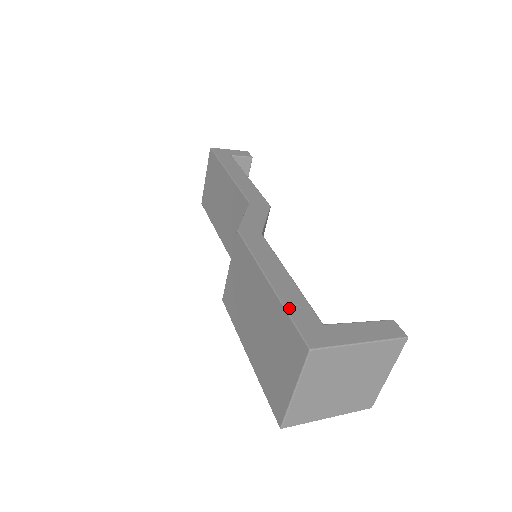
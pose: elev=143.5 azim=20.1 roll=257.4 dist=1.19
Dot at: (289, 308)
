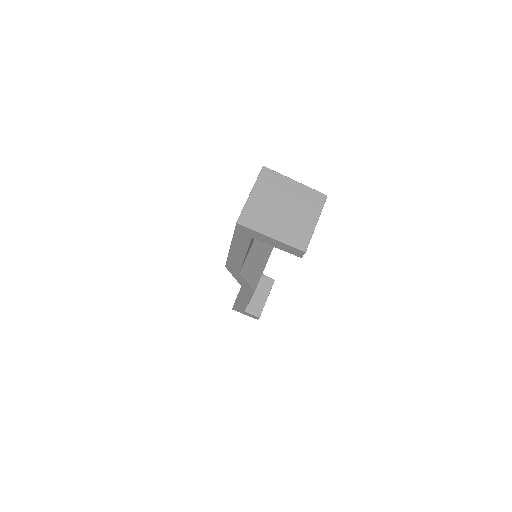
Dot at: occluded
